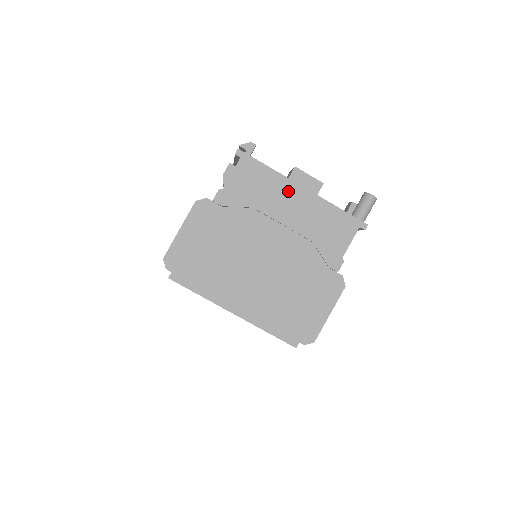
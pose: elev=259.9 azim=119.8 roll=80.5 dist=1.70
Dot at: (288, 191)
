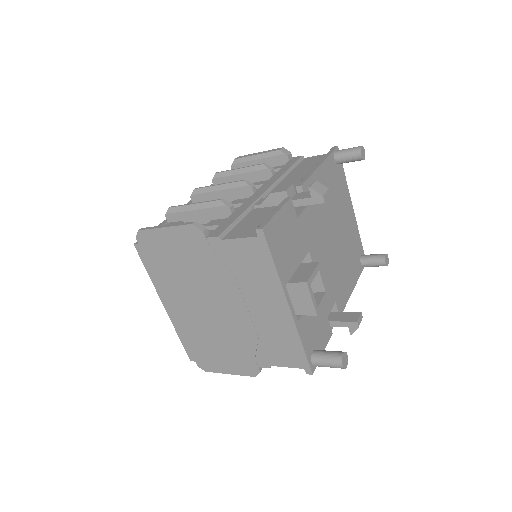
Dot at: (274, 296)
